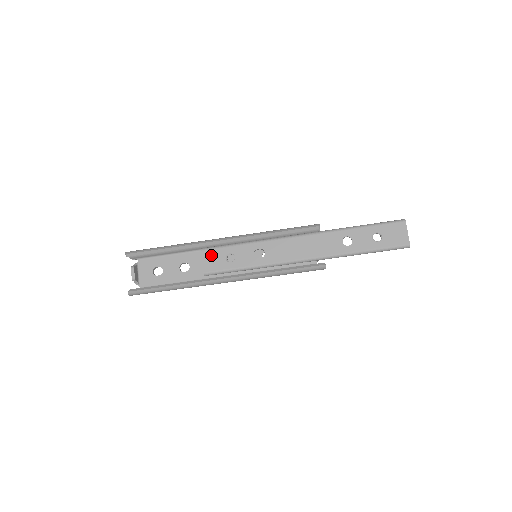
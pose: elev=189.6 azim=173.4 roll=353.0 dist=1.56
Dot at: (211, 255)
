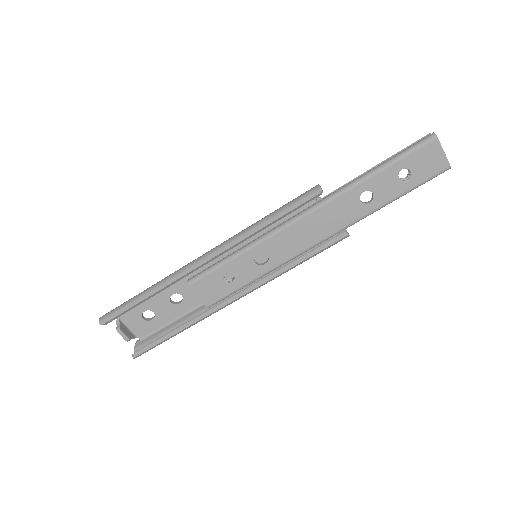
Dot at: (204, 286)
